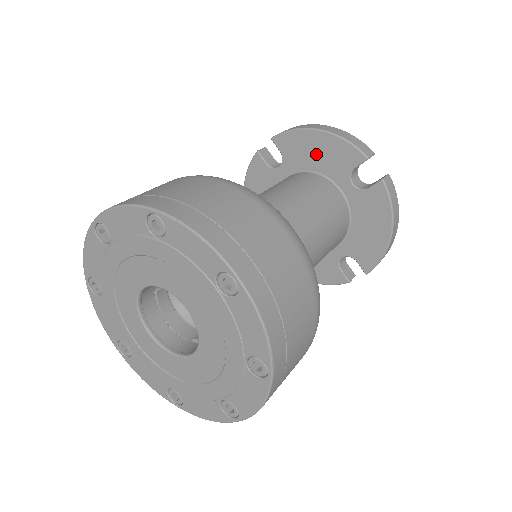
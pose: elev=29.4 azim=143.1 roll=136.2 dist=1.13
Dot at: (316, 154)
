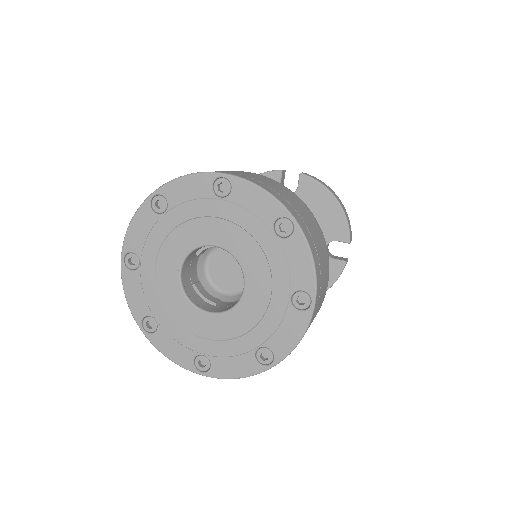
Dot at: occluded
